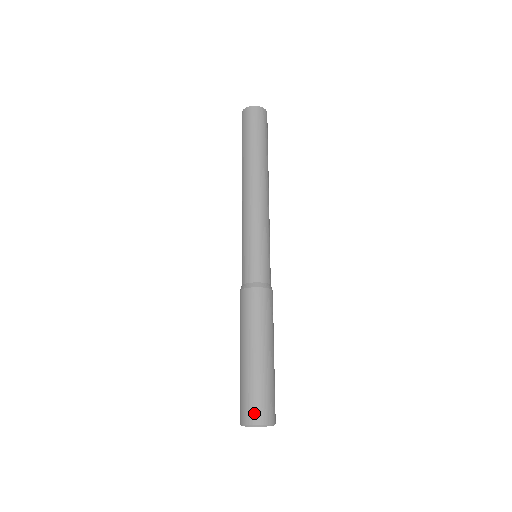
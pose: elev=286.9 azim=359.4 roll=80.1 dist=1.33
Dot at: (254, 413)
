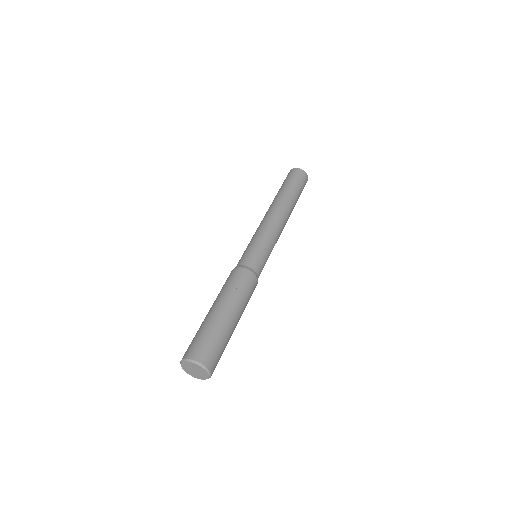
Dot at: (185, 352)
